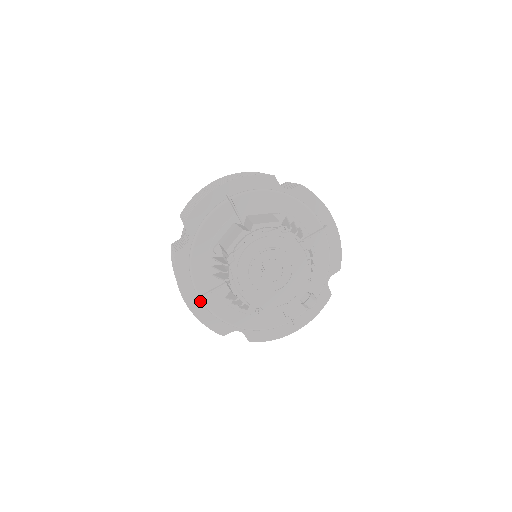
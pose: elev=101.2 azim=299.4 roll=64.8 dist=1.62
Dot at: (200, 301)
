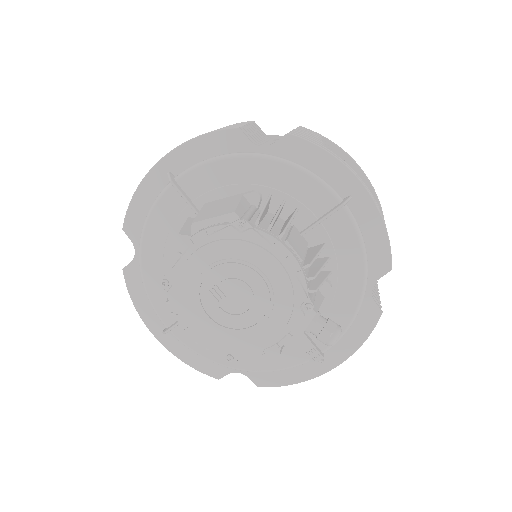
Dot at: (173, 334)
